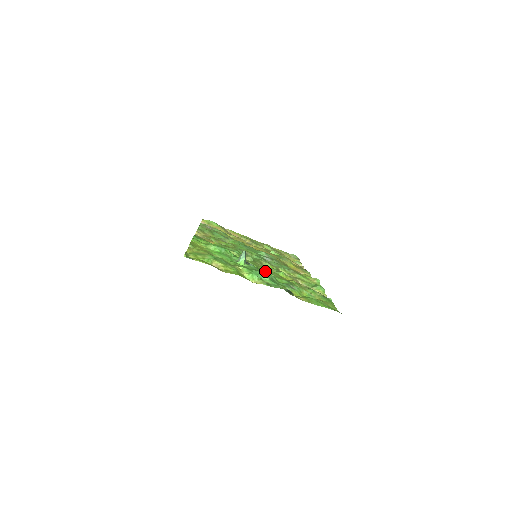
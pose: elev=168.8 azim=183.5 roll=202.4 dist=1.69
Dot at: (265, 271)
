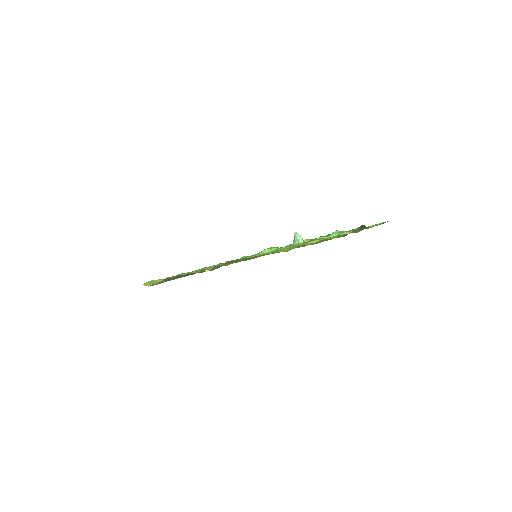
Dot at: occluded
